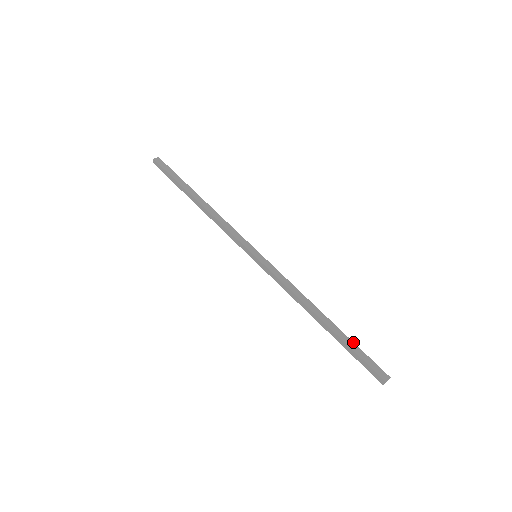
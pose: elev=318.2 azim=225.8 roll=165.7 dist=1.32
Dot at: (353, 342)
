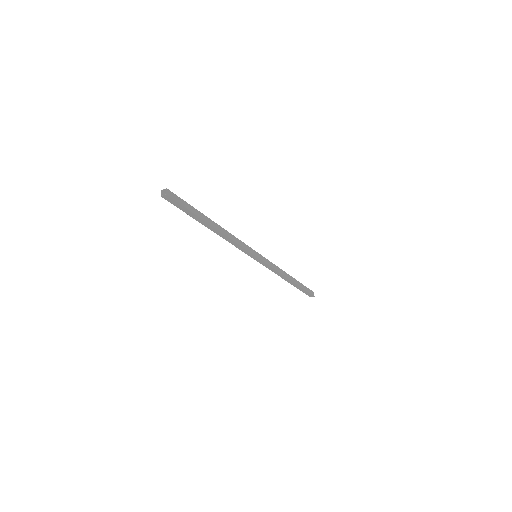
Dot at: (302, 284)
